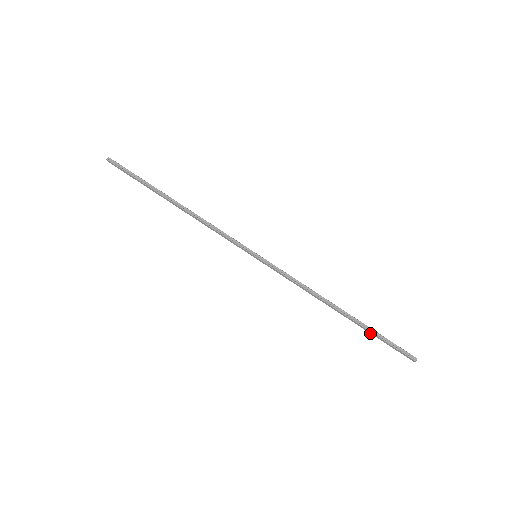
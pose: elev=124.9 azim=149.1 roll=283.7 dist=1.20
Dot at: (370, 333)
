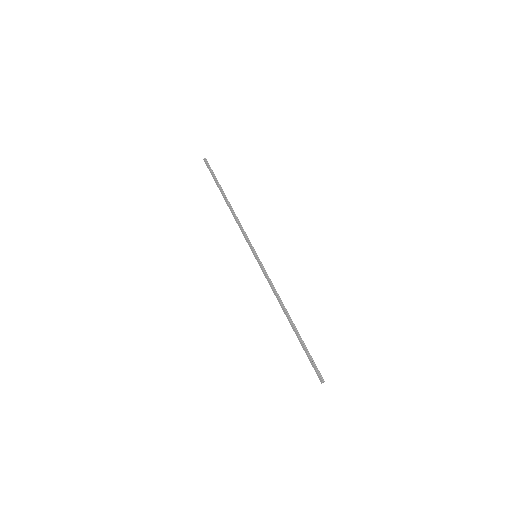
Dot at: (301, 345)
